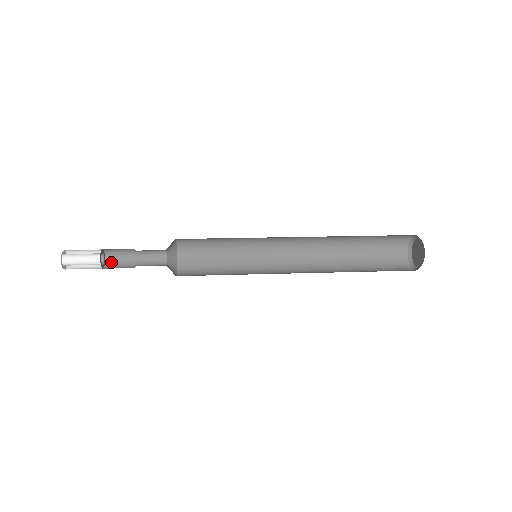
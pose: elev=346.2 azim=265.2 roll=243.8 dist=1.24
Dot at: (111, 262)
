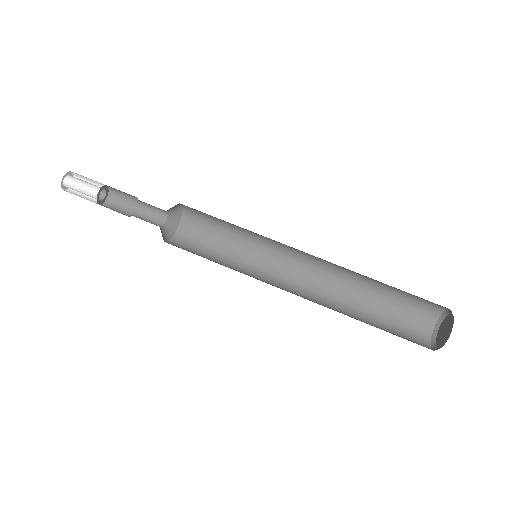
Dot at: (112, 188)
